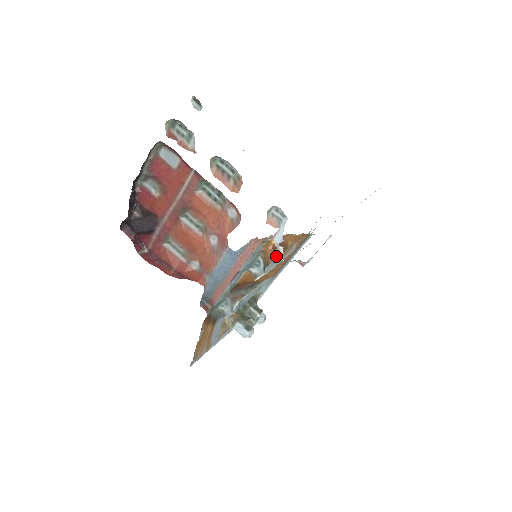
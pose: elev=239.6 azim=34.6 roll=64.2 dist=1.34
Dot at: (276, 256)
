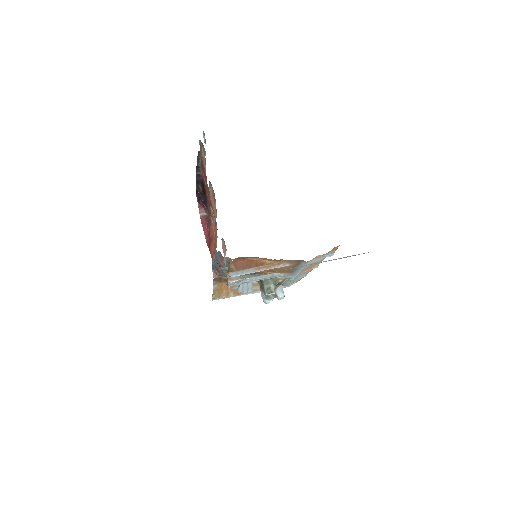
Dot at: occluded
